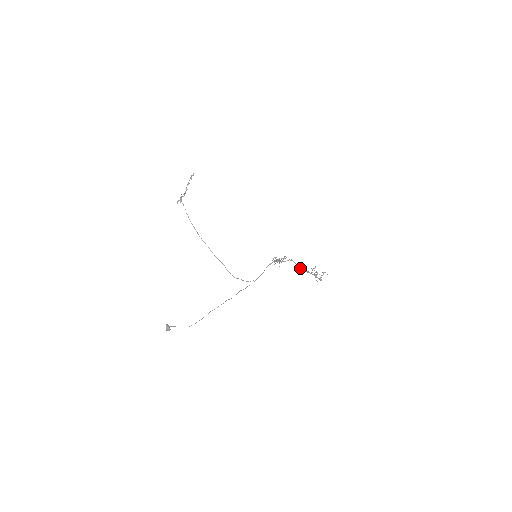
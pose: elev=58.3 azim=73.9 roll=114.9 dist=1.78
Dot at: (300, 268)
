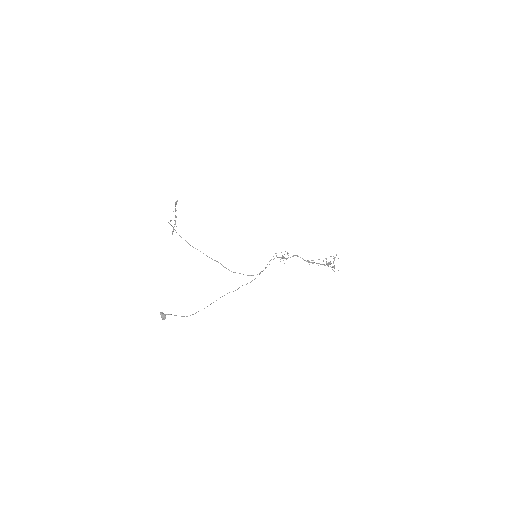
Dot at: (309, 262)
